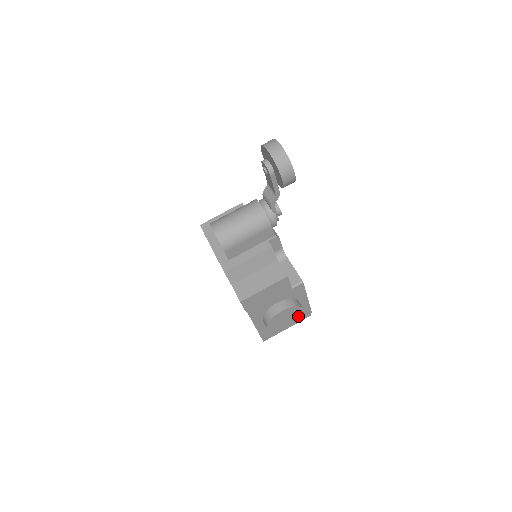
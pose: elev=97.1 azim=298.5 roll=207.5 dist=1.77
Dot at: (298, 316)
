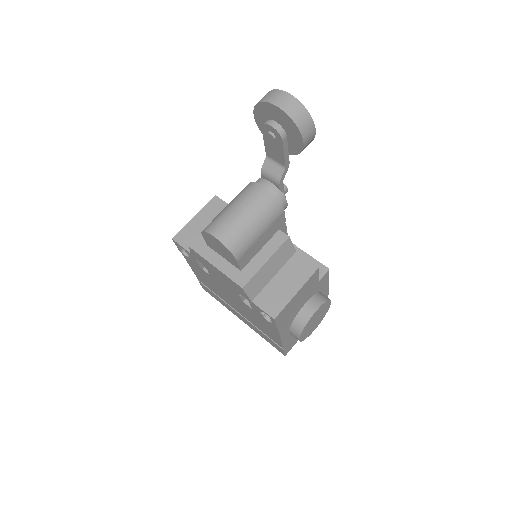
Dot at: (325, 312)
